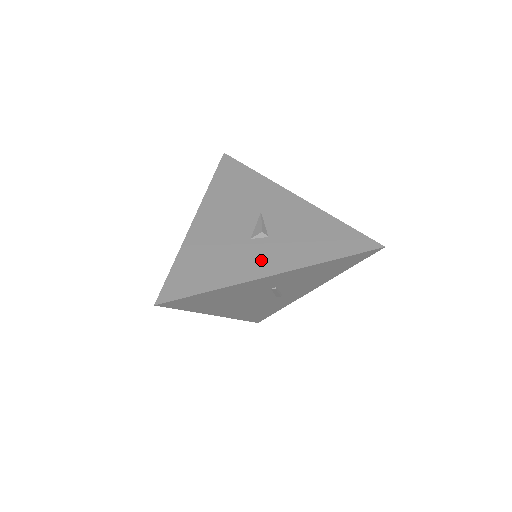
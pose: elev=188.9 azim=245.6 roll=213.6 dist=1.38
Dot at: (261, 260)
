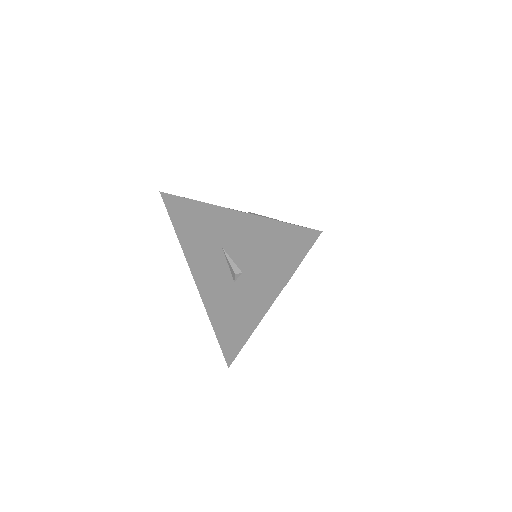
Dot at: (252, 300)
